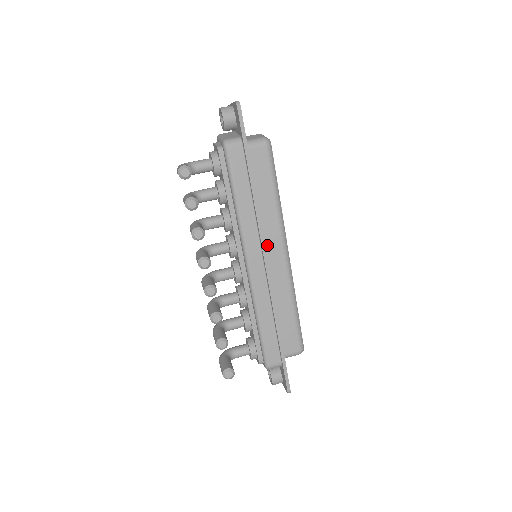
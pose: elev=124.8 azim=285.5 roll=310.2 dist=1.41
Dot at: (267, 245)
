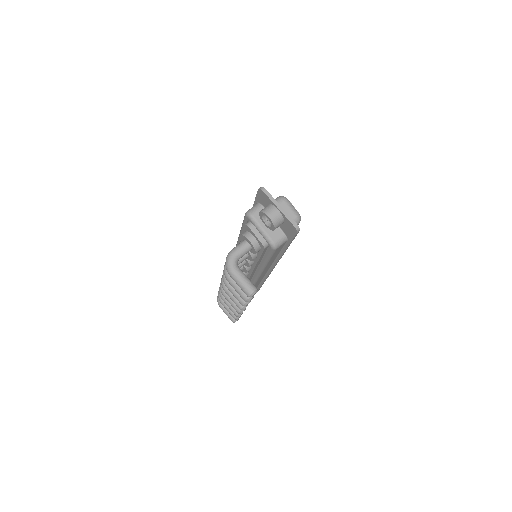
Dot at: occluded
